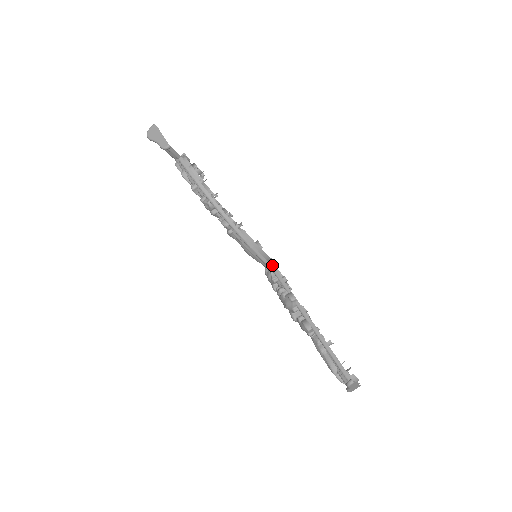
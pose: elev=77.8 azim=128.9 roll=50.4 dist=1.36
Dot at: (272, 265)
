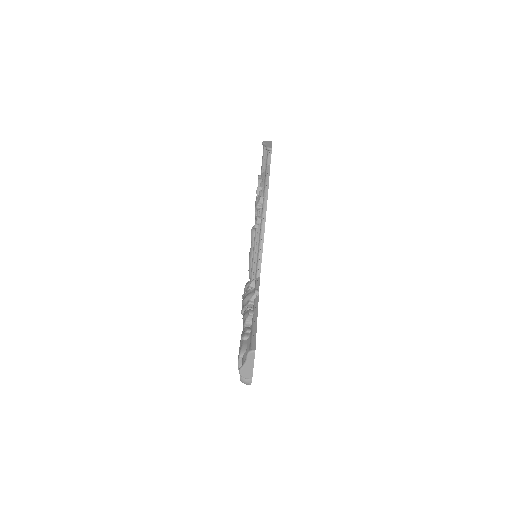
Dot at: occluded
